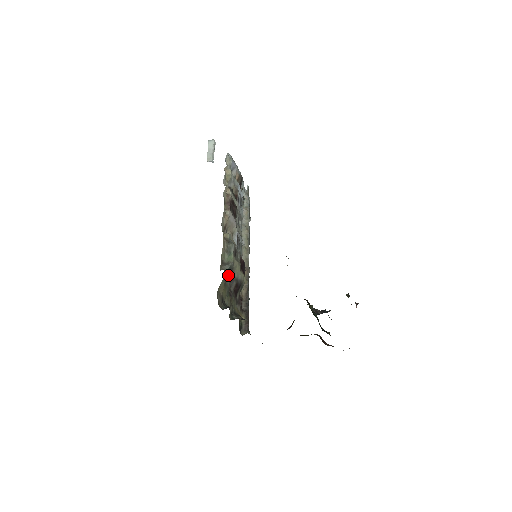
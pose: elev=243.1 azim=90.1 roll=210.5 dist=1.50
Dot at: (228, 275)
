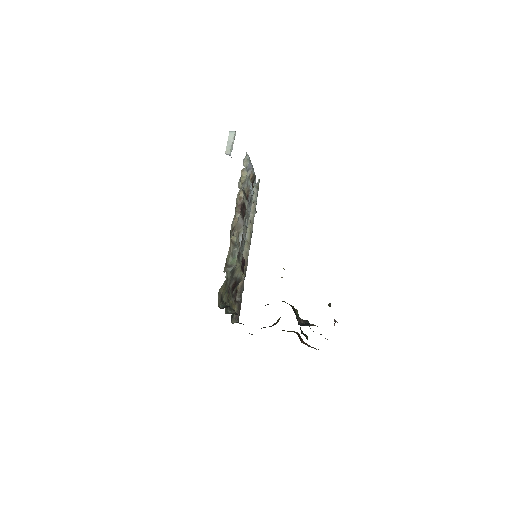
Dot at: occluded
